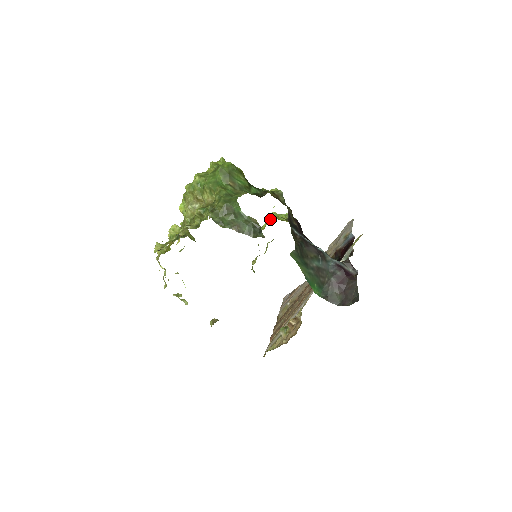
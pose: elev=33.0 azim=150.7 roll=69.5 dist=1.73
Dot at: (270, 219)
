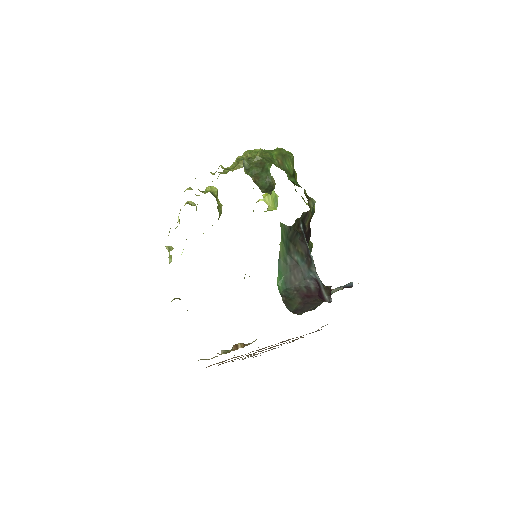
Dot at: occluded
